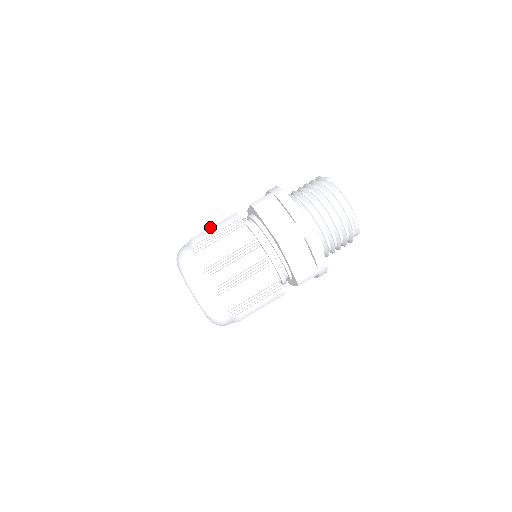
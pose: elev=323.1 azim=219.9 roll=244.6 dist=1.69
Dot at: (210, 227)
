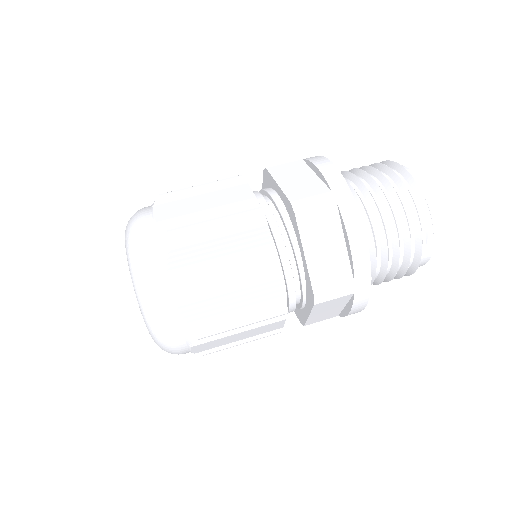
Dot at: occluded
